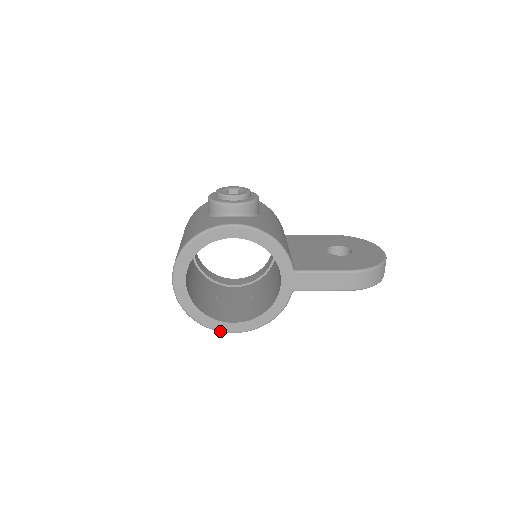
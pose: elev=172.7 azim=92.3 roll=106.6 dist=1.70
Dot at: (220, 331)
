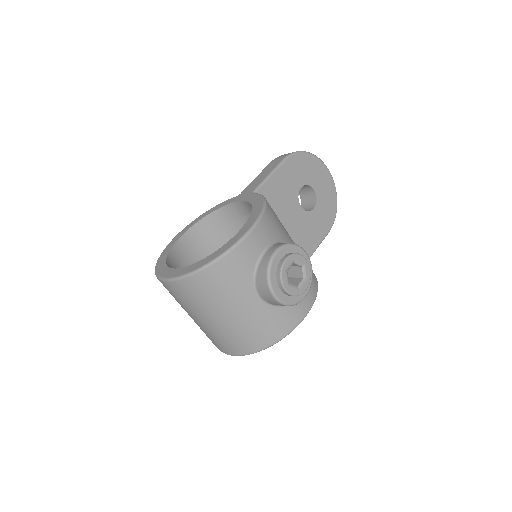
Dot at: occluded
